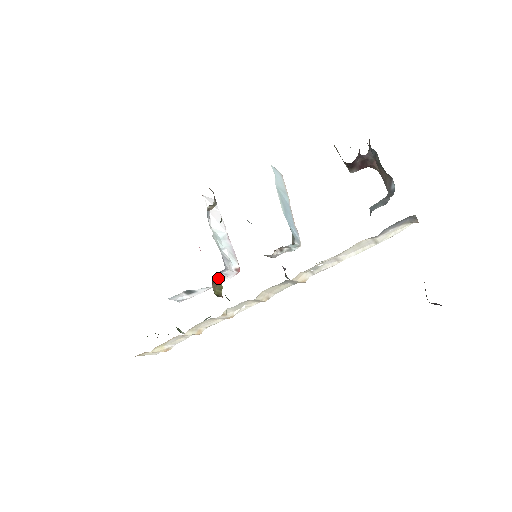
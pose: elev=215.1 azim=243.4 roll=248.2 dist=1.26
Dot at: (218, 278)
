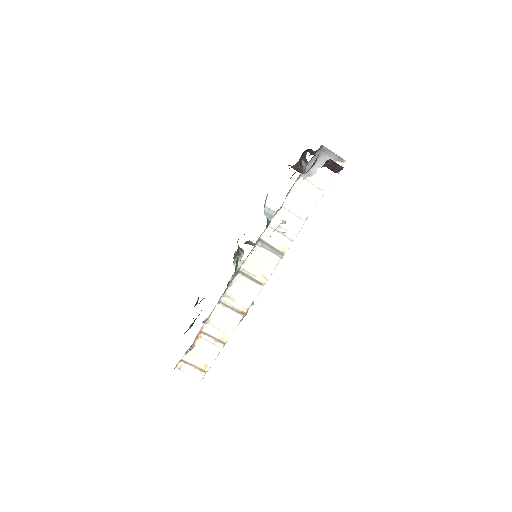
Dot at: occluded
